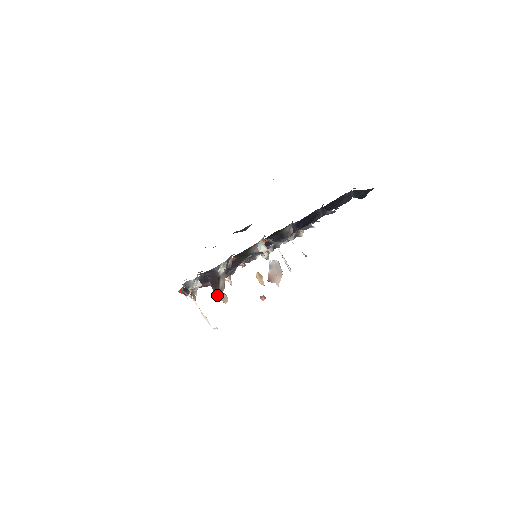
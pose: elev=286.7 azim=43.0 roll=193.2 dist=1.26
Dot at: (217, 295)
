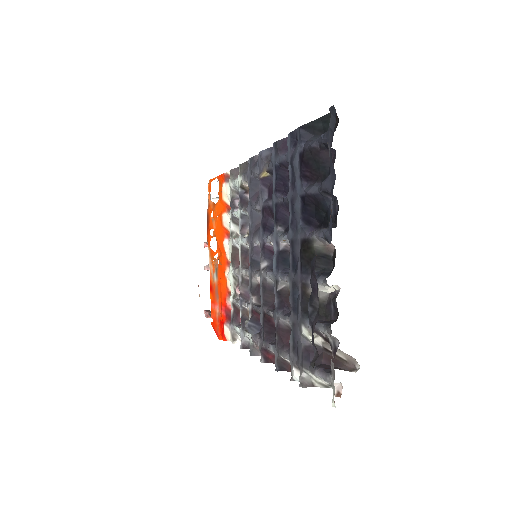
Dot at: (356, 369)
